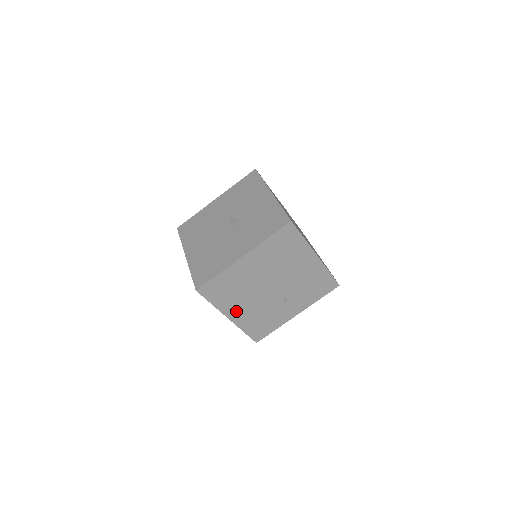
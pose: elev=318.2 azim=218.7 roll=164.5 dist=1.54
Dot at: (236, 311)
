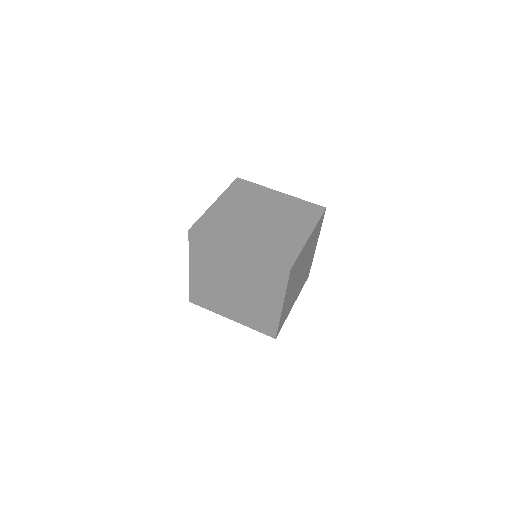
Dot at: (241, 242)
